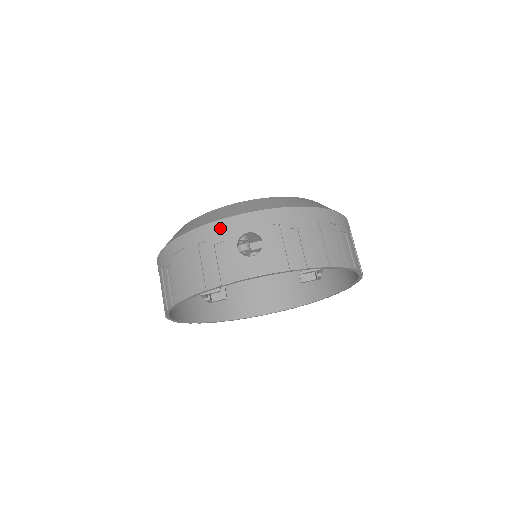
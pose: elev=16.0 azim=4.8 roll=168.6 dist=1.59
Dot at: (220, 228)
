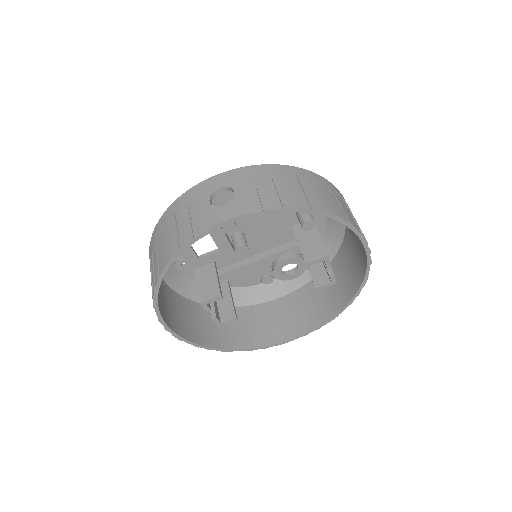
Dot at: (194, 192)
